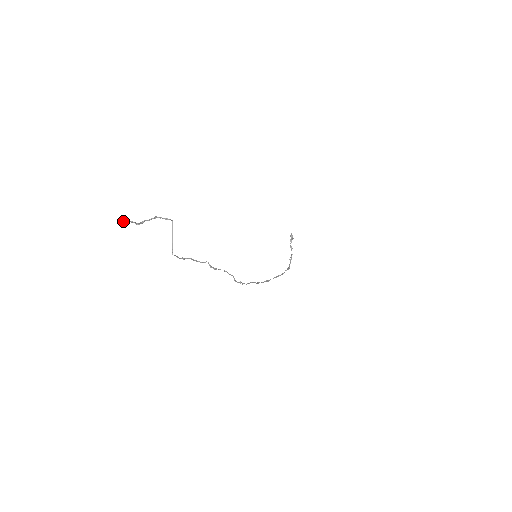
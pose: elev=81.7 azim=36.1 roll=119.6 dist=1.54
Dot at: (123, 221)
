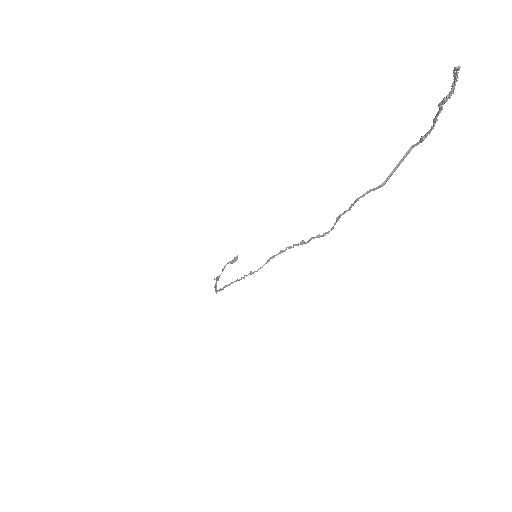
Dot at: (458, 72)
